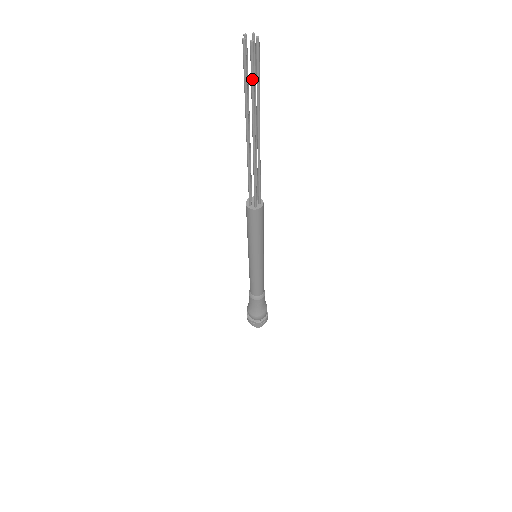
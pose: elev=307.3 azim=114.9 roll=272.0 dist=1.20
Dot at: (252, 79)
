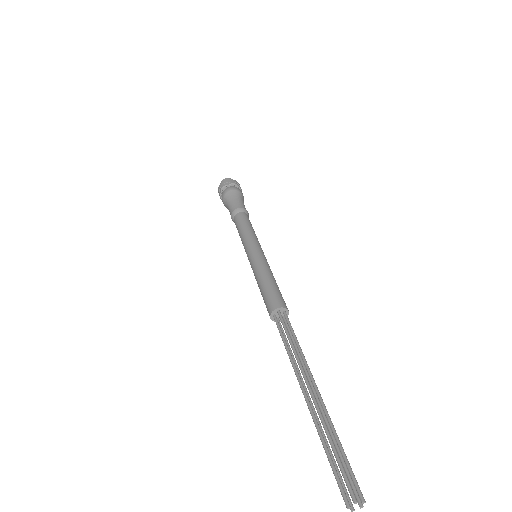
Dot at: (344, 464)
